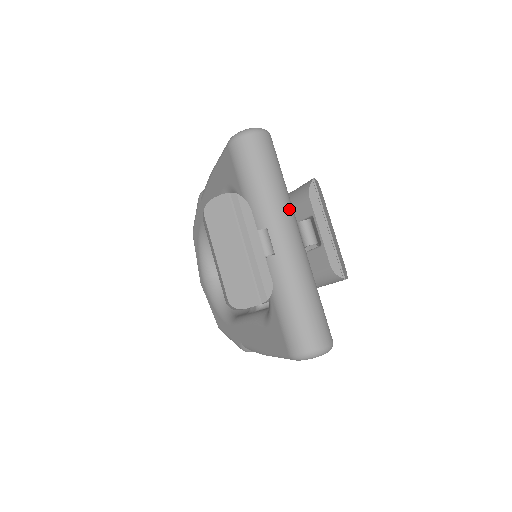
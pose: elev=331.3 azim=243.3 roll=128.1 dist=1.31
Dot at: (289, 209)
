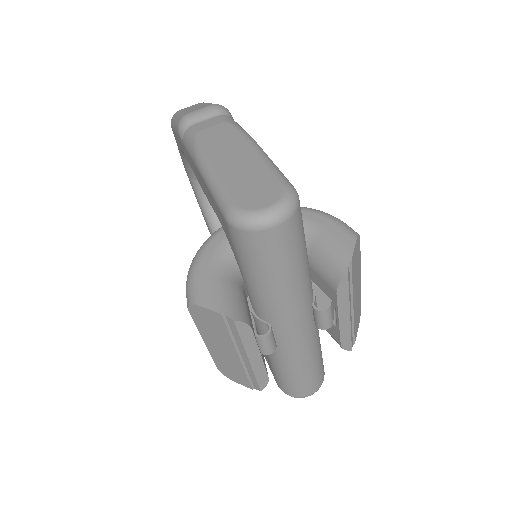
Dot at: (305, 300)
